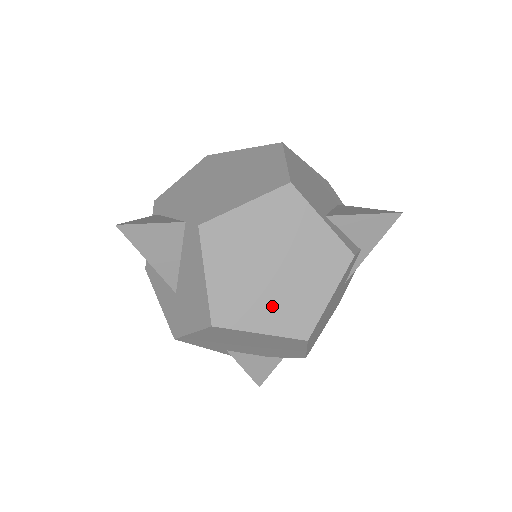
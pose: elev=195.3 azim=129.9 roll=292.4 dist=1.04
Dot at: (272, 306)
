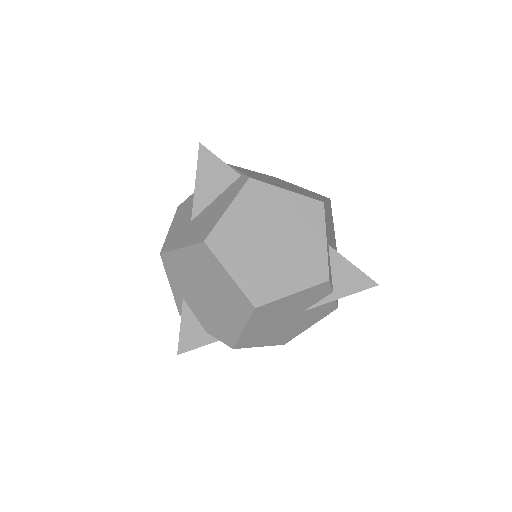
Dot at: (252, 264)
